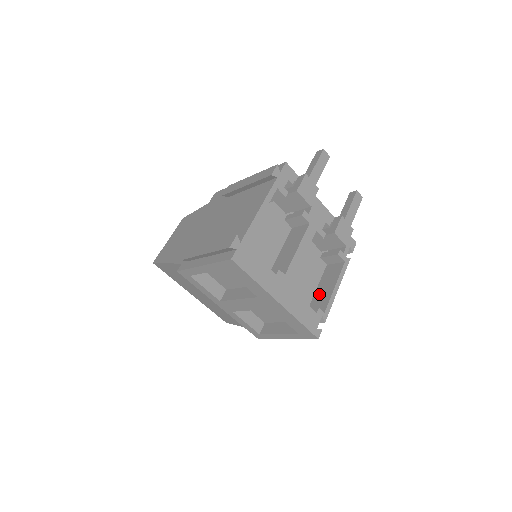
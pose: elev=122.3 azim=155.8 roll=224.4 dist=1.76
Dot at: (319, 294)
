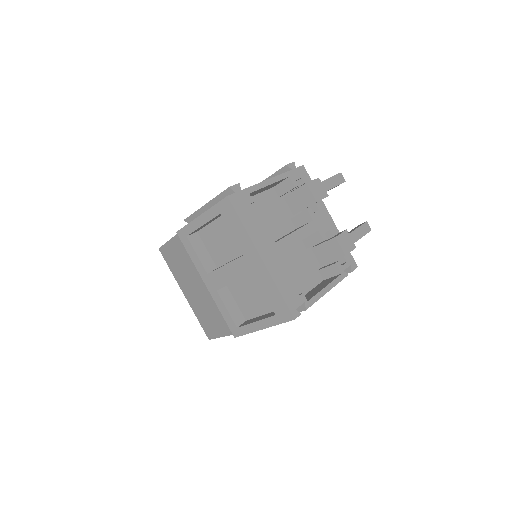
Dot at: (308, 294)
